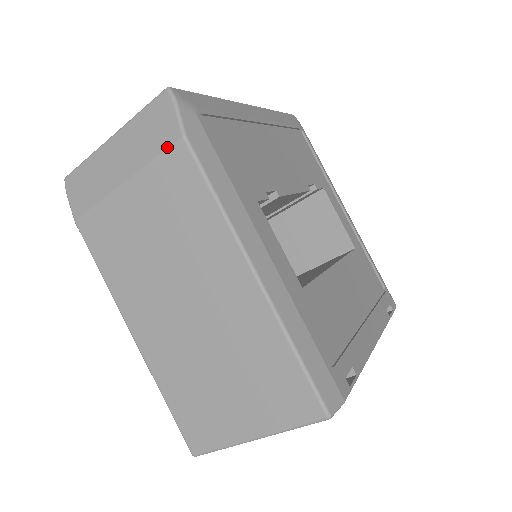
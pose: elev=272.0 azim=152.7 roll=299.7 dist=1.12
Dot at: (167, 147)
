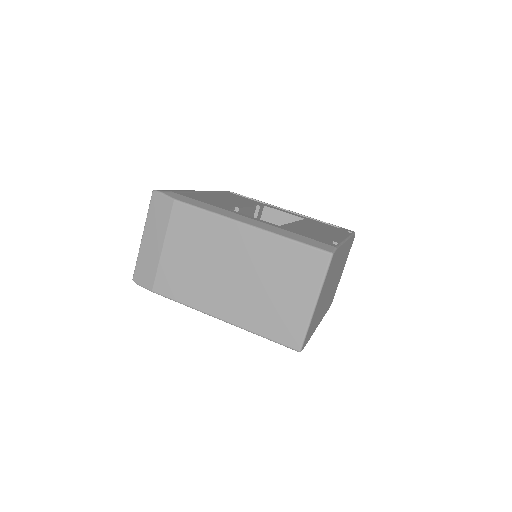
Dot at: (171, 211)
